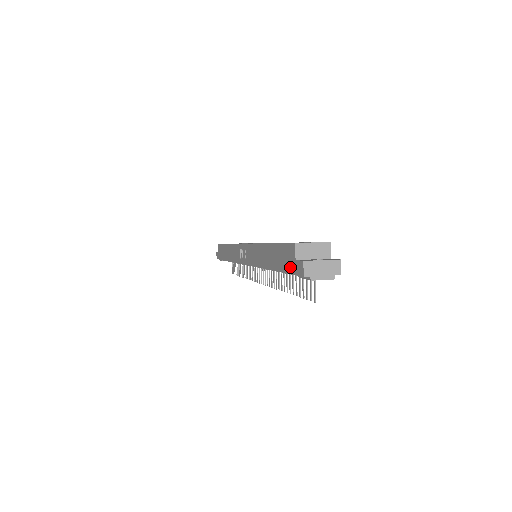
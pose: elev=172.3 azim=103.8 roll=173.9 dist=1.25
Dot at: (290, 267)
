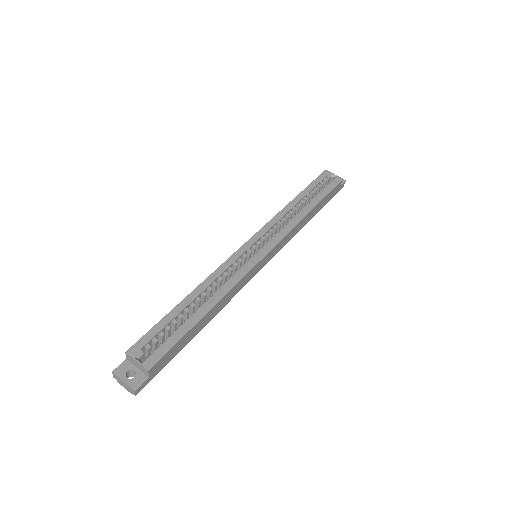
Dot at: occluded
